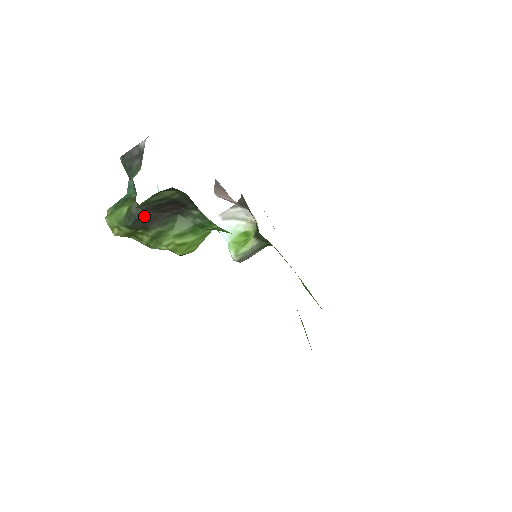
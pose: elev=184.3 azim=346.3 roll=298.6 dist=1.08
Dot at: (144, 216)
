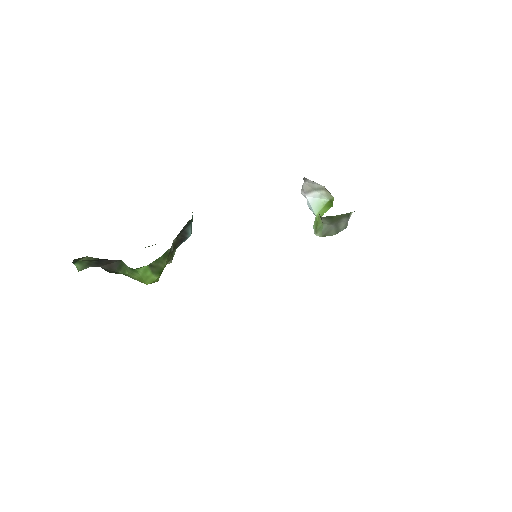
Dot at: (104, 268)
